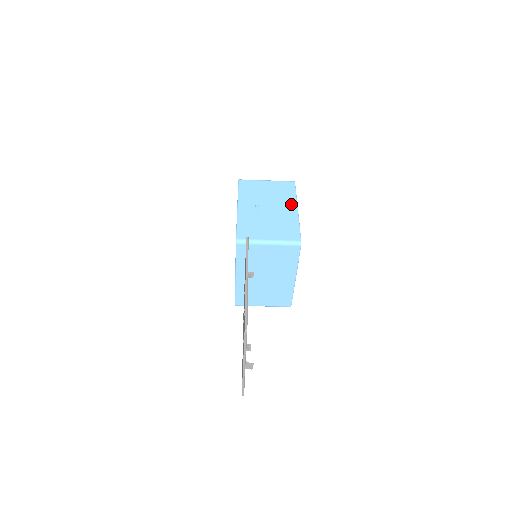
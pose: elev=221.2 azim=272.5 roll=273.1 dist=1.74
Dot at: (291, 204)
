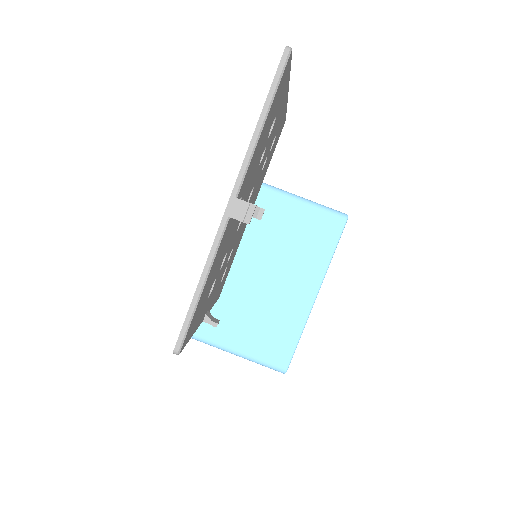
Dot at: occluded
